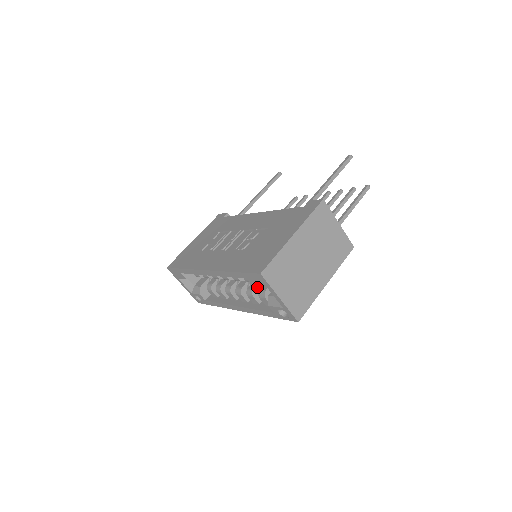
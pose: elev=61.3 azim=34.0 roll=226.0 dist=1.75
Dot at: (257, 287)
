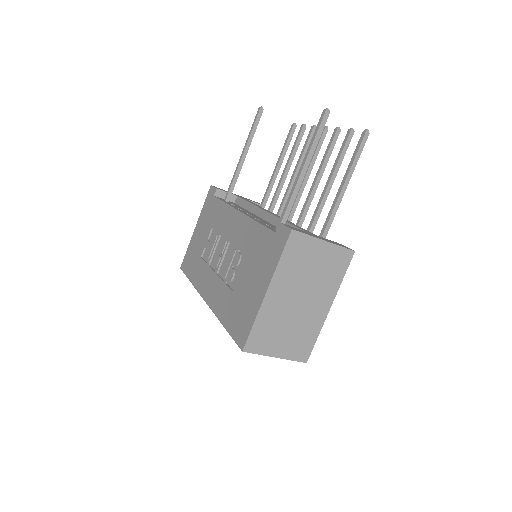
Dot at: occluded
